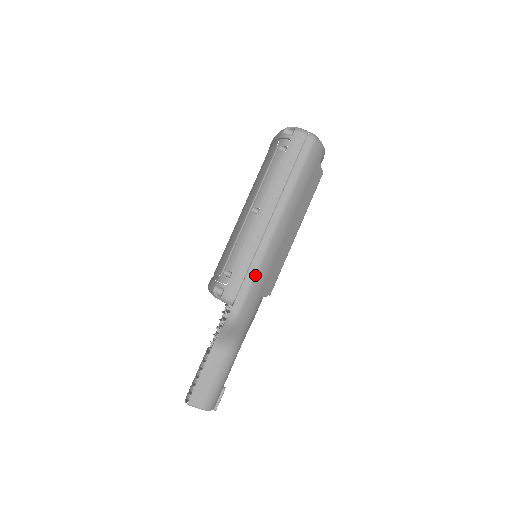
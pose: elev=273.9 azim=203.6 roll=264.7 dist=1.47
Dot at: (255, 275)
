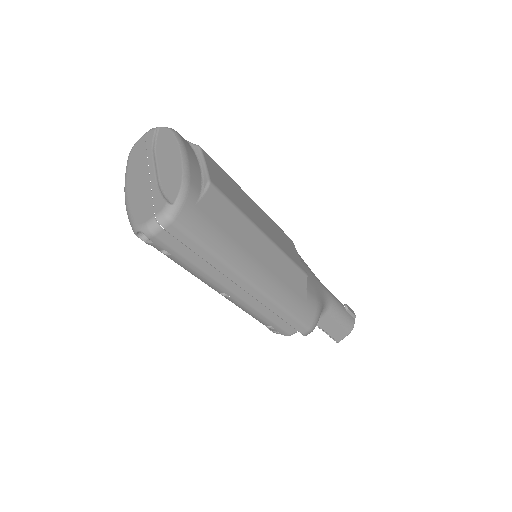
Dot at: (288, 313)
